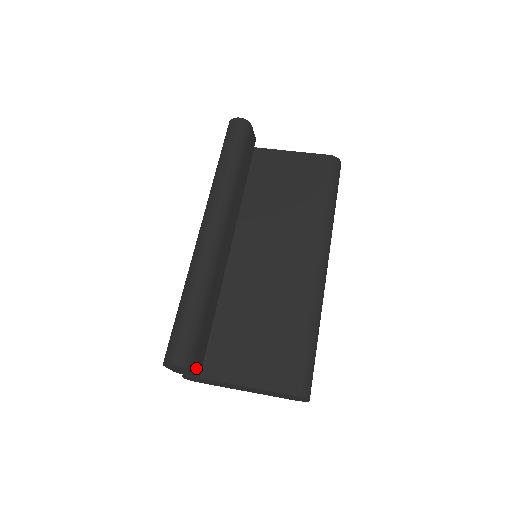
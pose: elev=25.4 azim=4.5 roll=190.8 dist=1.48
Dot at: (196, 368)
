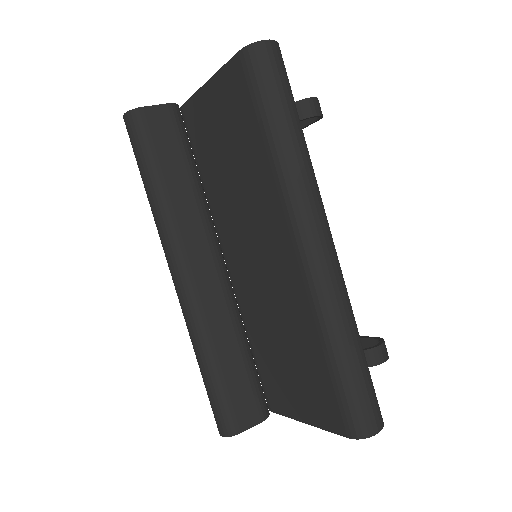
Dot at: (249, 423)
